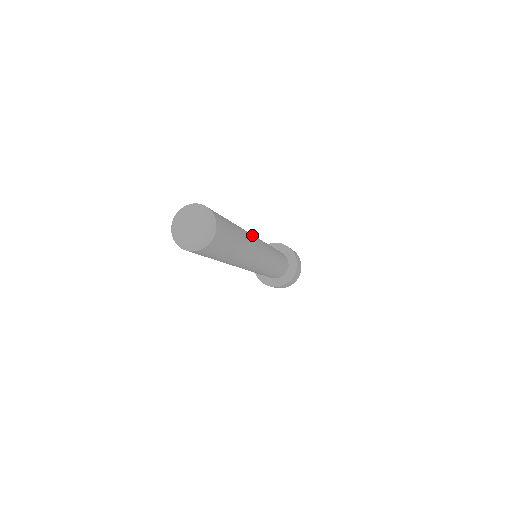
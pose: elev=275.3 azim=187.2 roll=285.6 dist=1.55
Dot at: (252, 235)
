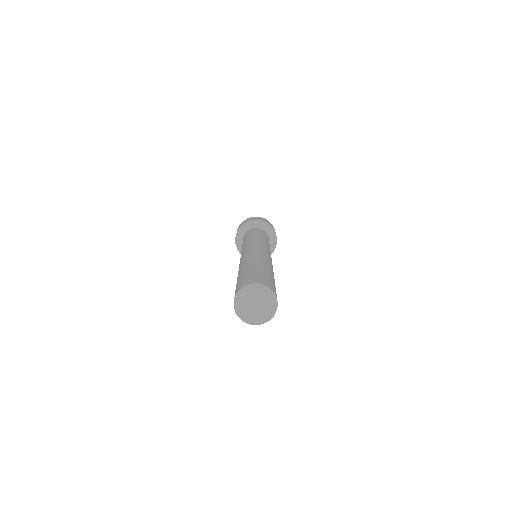
Dot at: (272, 265)
